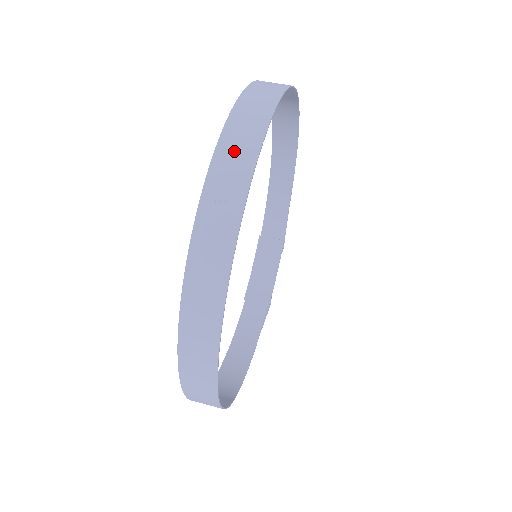
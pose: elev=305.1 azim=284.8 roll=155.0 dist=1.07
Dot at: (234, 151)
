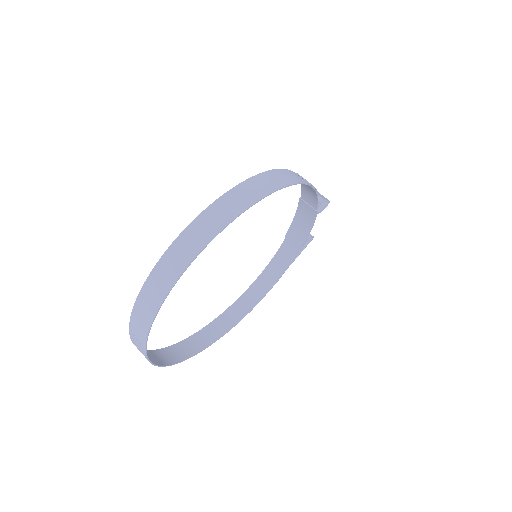
Dot at: (139, 321)
